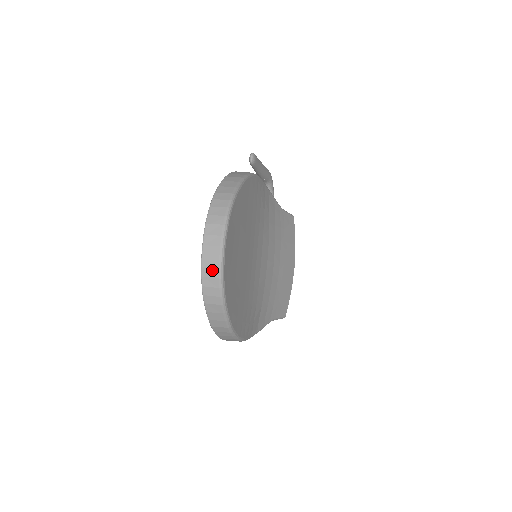
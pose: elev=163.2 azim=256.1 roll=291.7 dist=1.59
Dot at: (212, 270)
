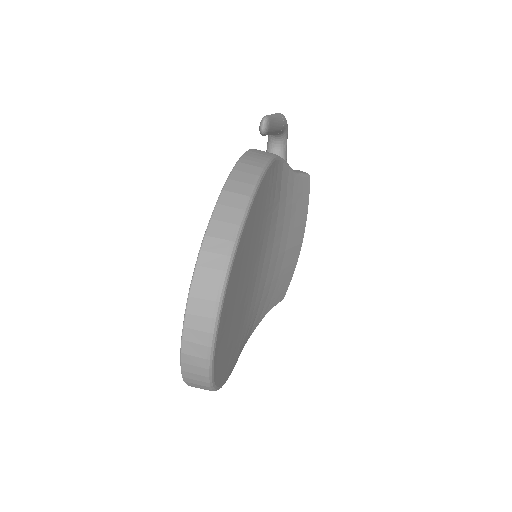
Dot at: (196, 359)
